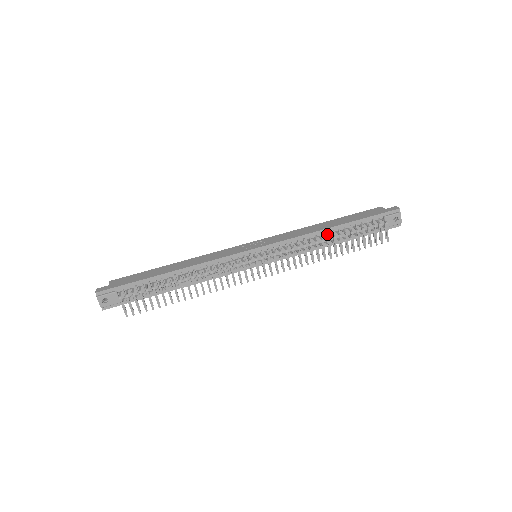
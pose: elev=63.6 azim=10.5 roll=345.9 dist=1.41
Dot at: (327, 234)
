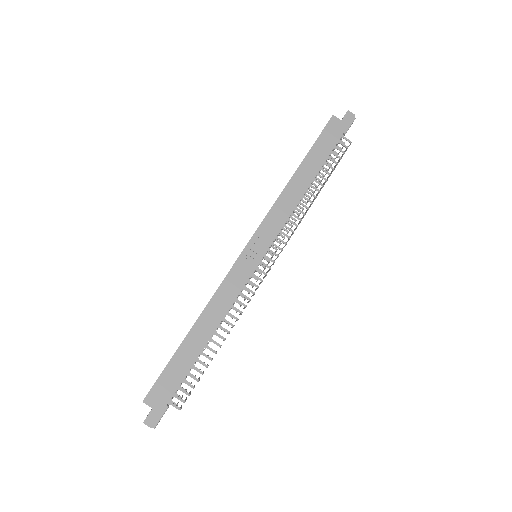
Dot at: occluded
